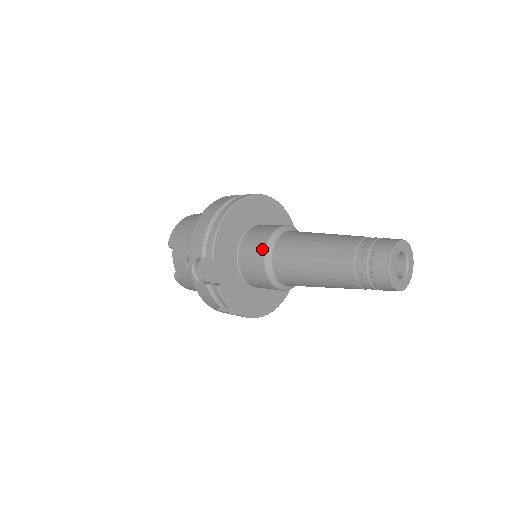
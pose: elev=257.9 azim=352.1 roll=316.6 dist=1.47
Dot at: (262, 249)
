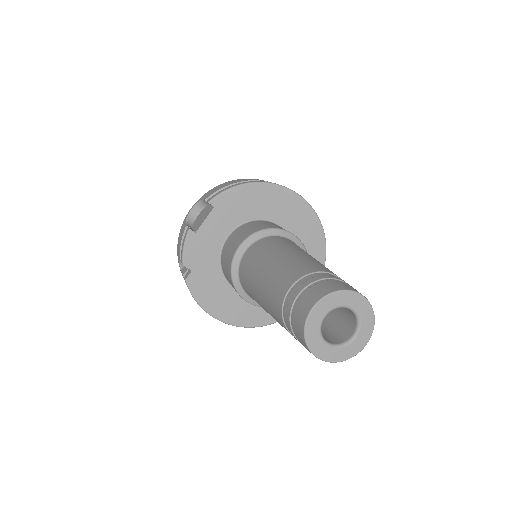
Dot at: (253, 231)
